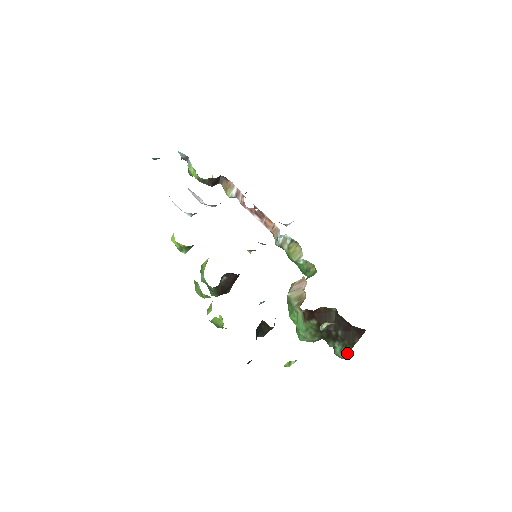
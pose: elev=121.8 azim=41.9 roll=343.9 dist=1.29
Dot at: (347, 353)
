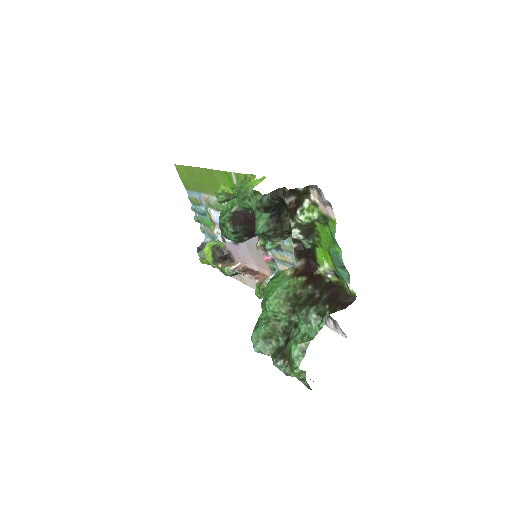
Dot at: (311, 338)
